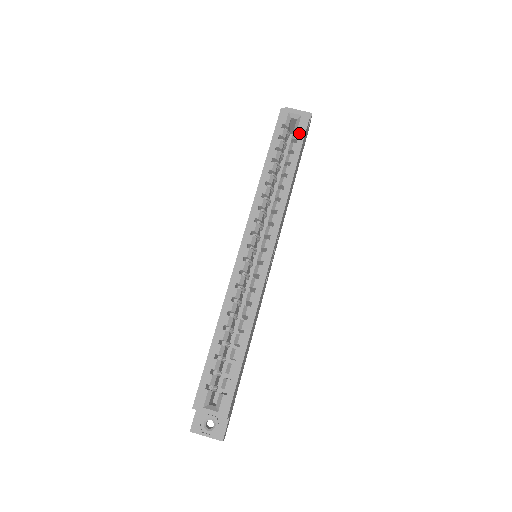
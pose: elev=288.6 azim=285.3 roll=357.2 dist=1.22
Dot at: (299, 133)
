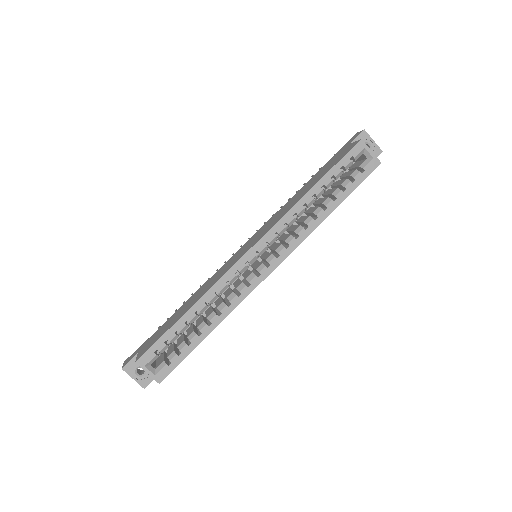
Dot at: (361, 175)
